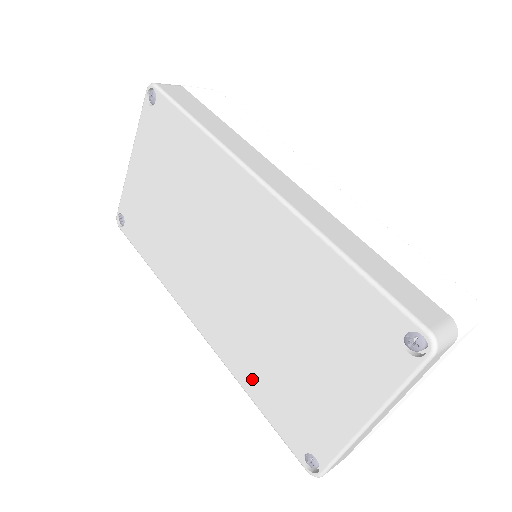
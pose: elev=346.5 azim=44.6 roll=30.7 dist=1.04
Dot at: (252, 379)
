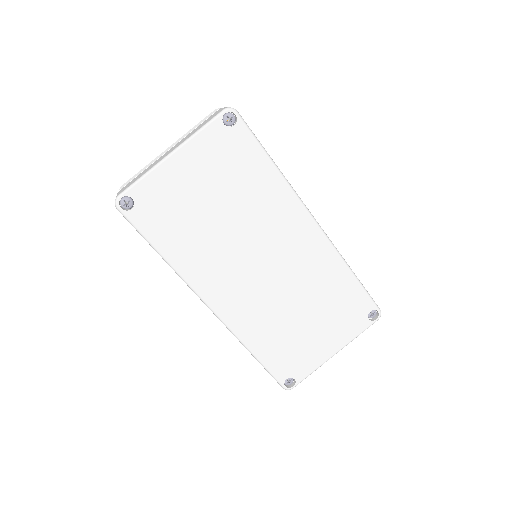
Dot at: (259, 341)
